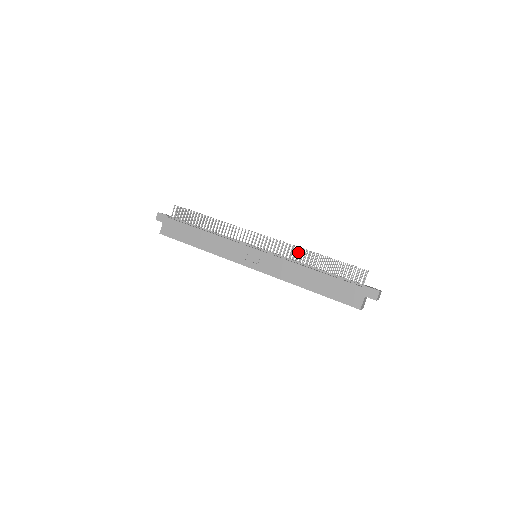
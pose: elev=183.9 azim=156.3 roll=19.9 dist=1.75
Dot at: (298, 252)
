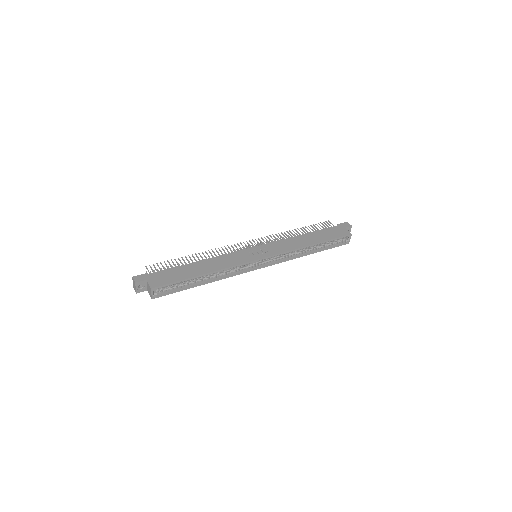
Dot at: occluded
